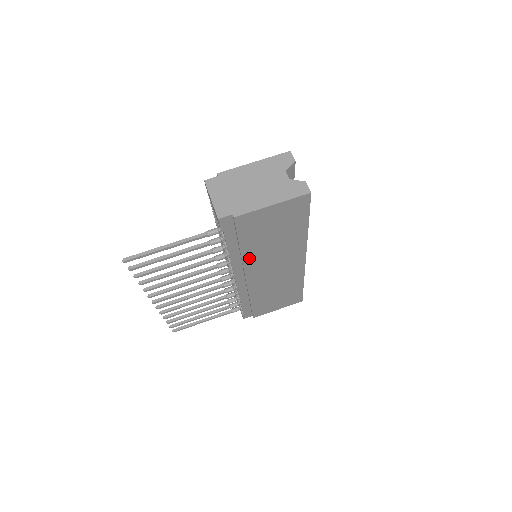
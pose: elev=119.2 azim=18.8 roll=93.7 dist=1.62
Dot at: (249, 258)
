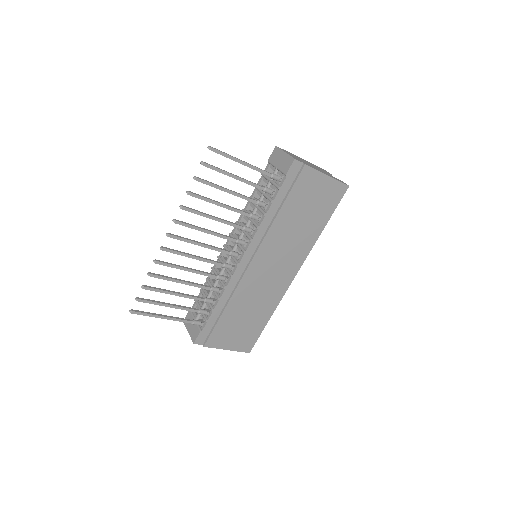
Dot at: (274, 231)
